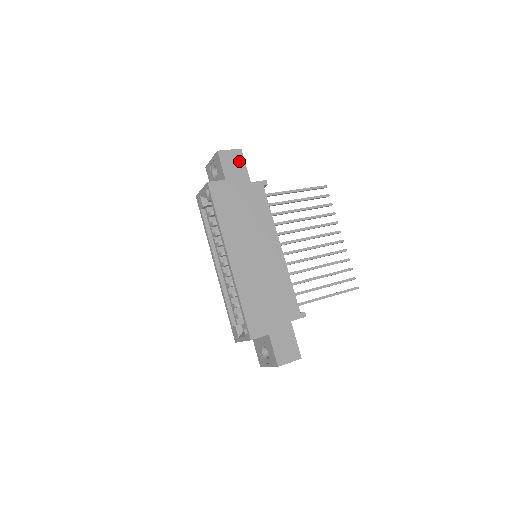
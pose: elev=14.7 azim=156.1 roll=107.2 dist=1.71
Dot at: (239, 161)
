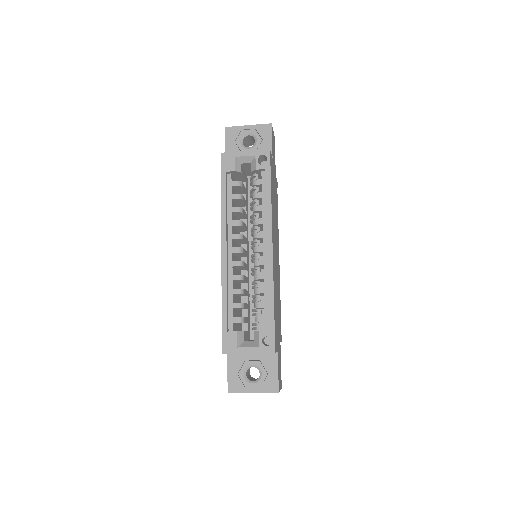
Dot at: (274, 148)
